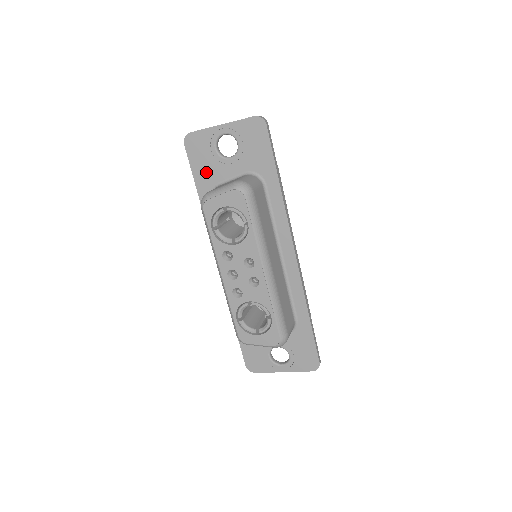
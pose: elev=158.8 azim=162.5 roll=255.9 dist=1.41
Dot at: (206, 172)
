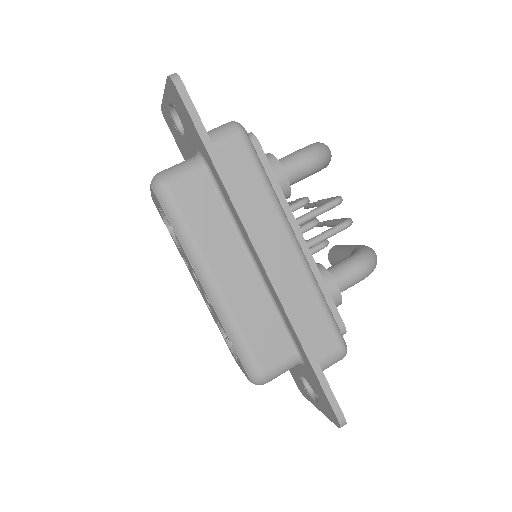
Dot at: (185, 153)
